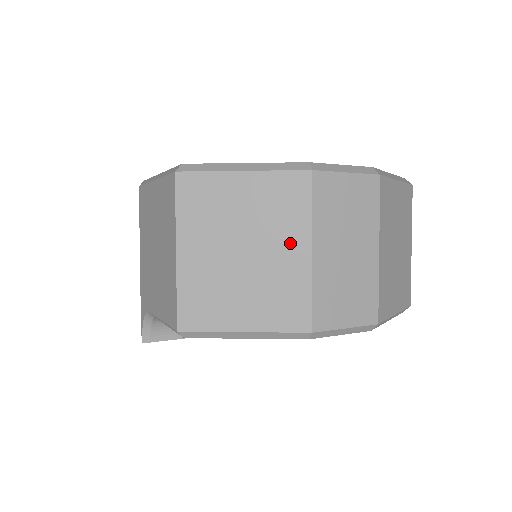
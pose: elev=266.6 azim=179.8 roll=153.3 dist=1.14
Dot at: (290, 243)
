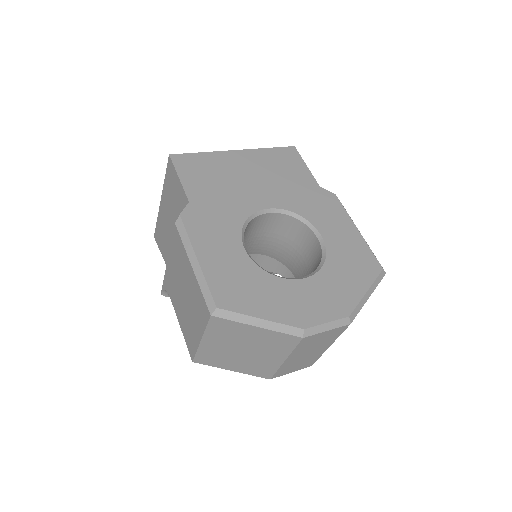
Dot at: (274, 355)
